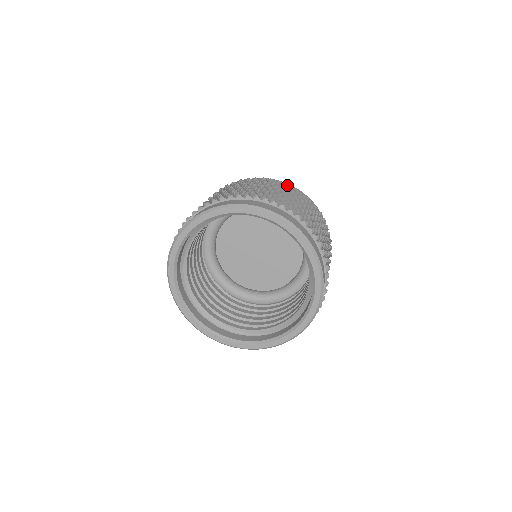
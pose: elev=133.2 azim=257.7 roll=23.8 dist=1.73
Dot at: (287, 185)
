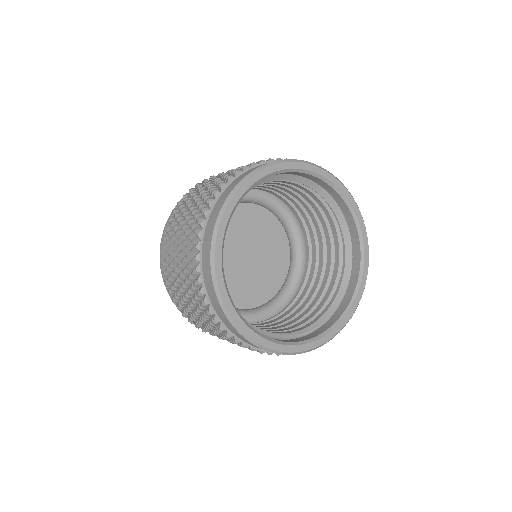
Dot at: occluded
